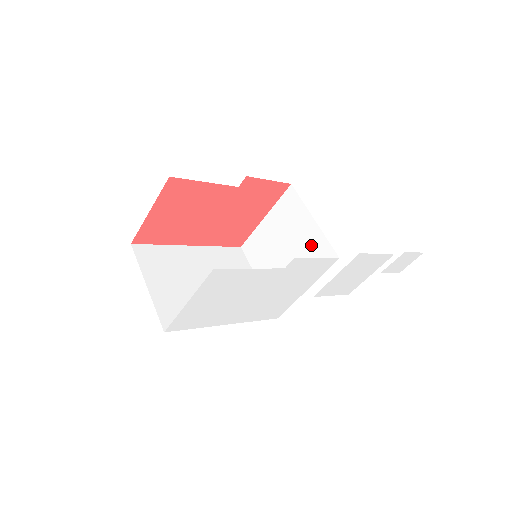
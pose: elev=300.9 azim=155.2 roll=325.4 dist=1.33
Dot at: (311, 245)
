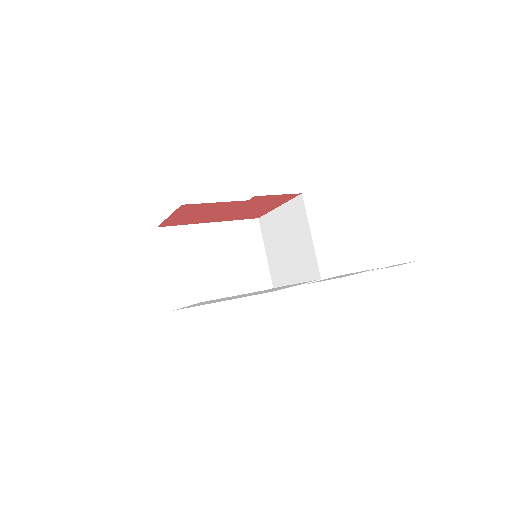
Dot at: (305, 255)
